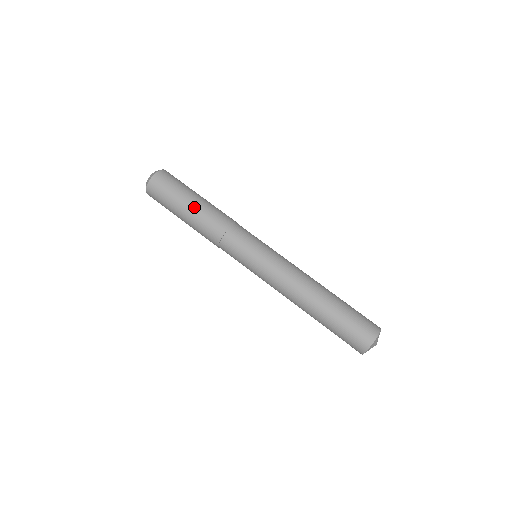
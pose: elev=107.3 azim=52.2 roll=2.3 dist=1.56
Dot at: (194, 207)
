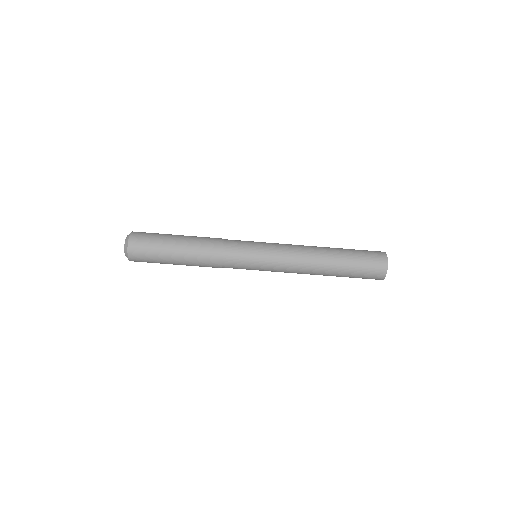
Dot at: (182, 244)
